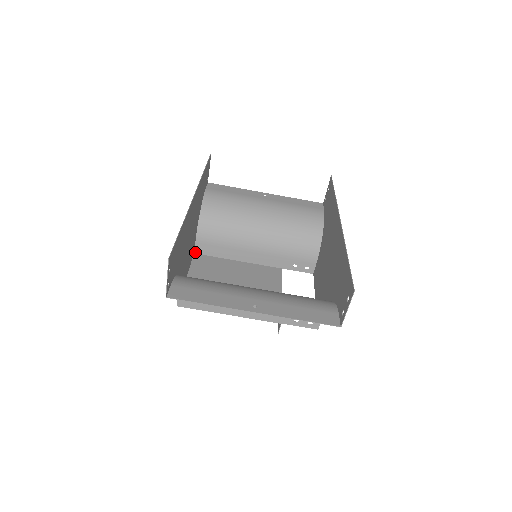
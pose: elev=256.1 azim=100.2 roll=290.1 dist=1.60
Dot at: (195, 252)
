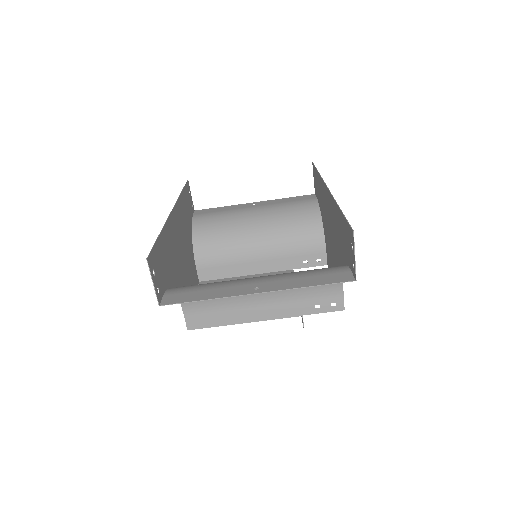
Dot at: (199, 280)
